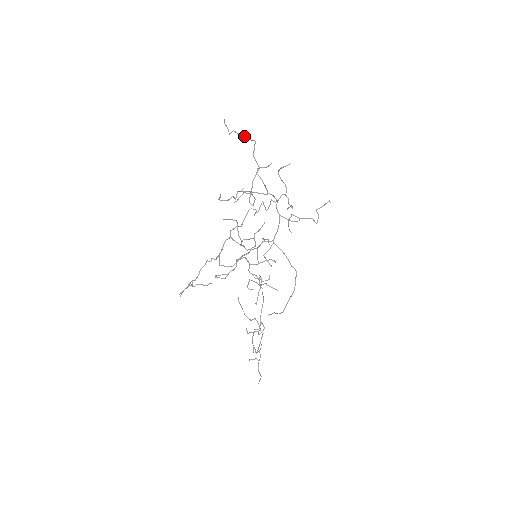
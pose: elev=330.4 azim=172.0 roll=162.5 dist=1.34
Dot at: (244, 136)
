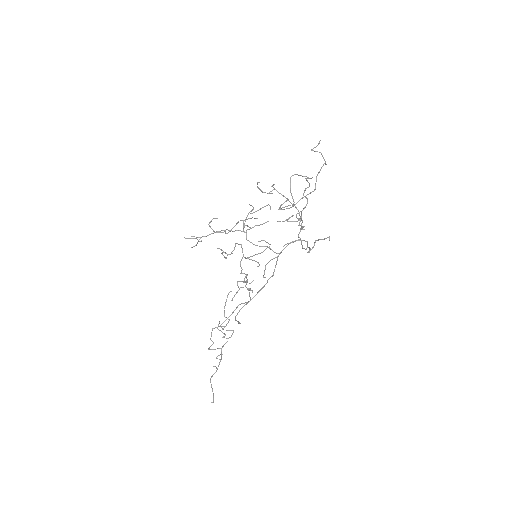
Dot at: occluded
